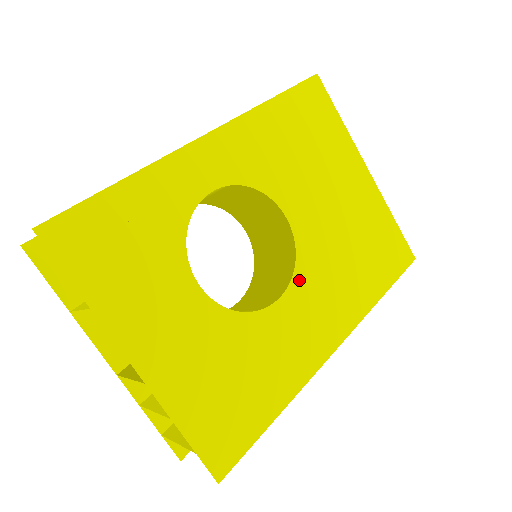
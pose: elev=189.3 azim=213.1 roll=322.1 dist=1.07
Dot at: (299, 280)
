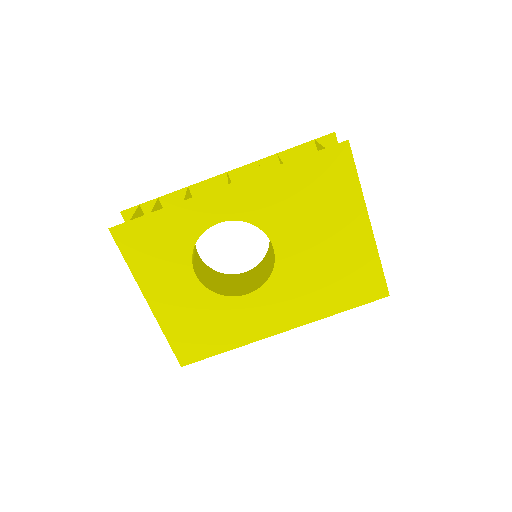
Dot at: (269, 287)
